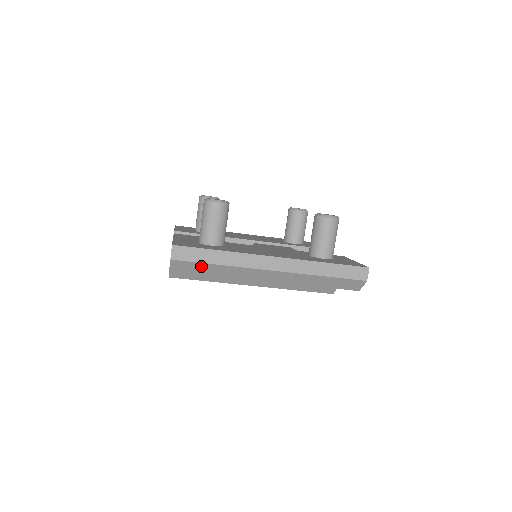
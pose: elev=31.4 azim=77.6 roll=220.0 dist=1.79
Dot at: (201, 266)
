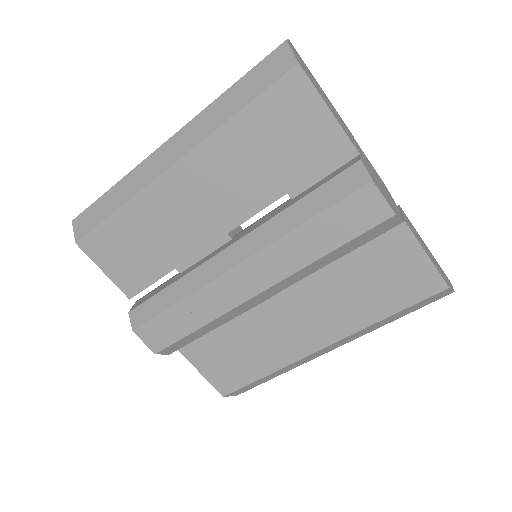
Dot at: (99, 206)
